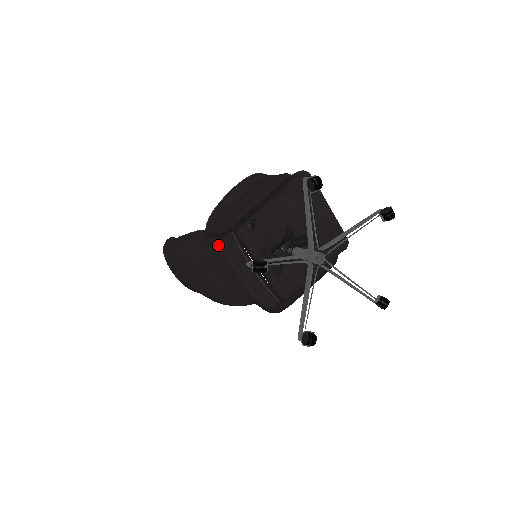
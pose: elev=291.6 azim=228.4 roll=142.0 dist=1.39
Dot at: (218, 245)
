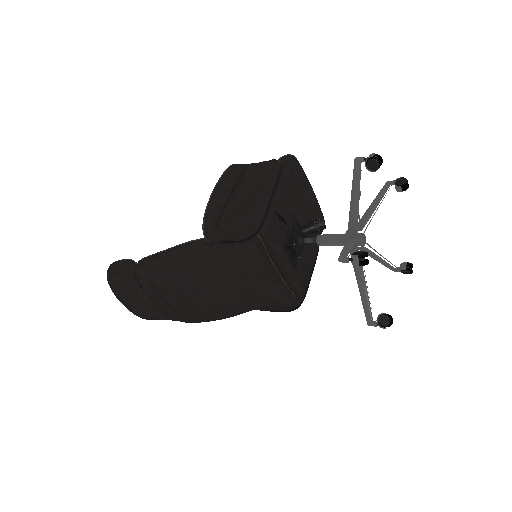
Dot at: (239, 252)
